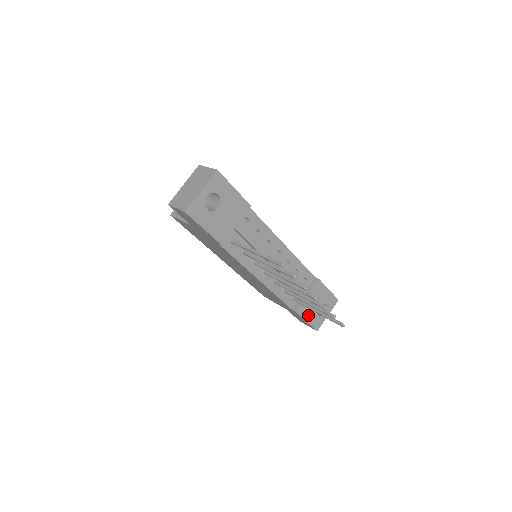
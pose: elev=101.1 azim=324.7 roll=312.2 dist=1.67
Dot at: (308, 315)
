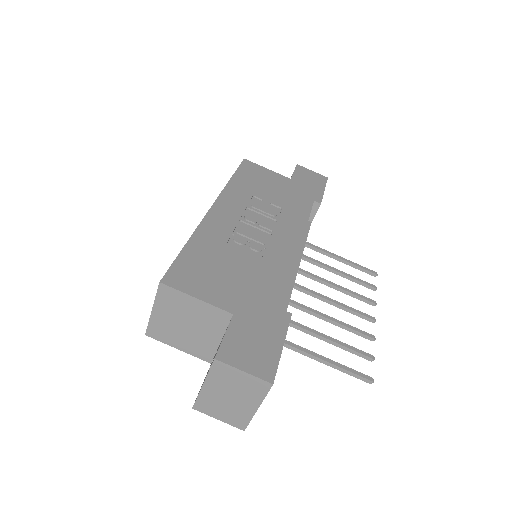
Dot at: occluded
